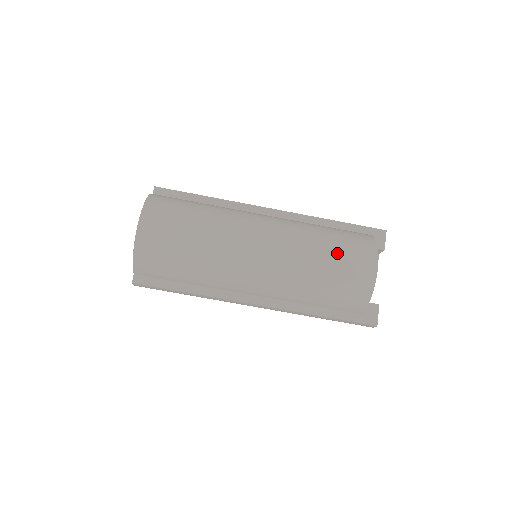
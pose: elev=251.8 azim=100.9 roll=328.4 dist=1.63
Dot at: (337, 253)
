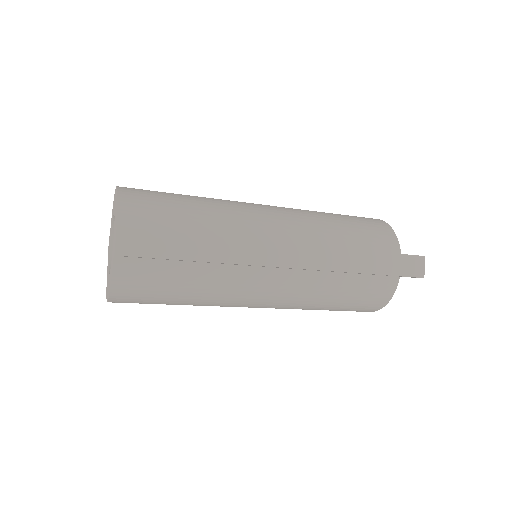
Dot at: occluded
